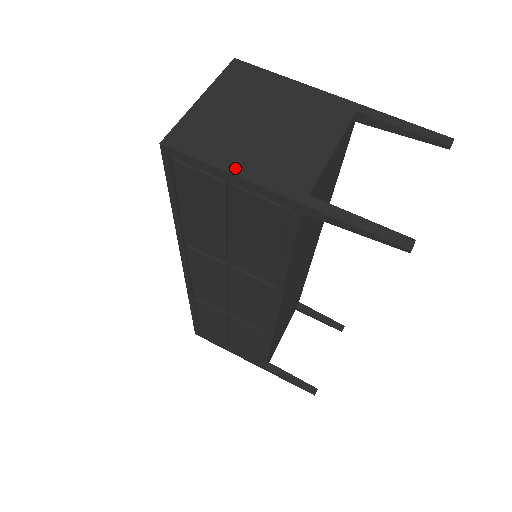
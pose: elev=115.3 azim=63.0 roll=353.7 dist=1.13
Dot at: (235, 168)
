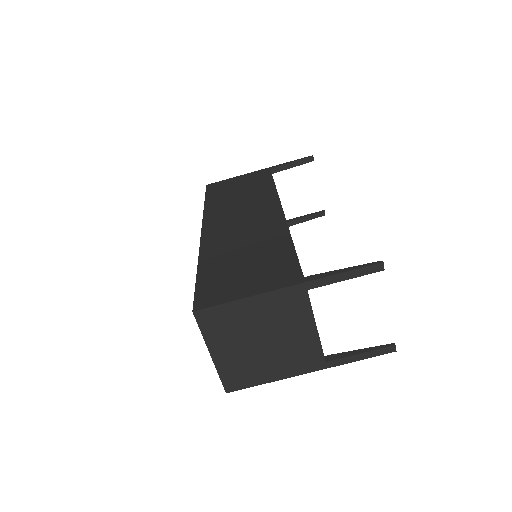
Dot at: (277, 377)
